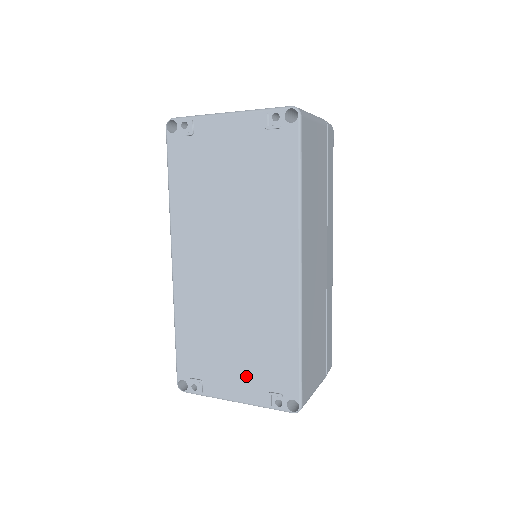
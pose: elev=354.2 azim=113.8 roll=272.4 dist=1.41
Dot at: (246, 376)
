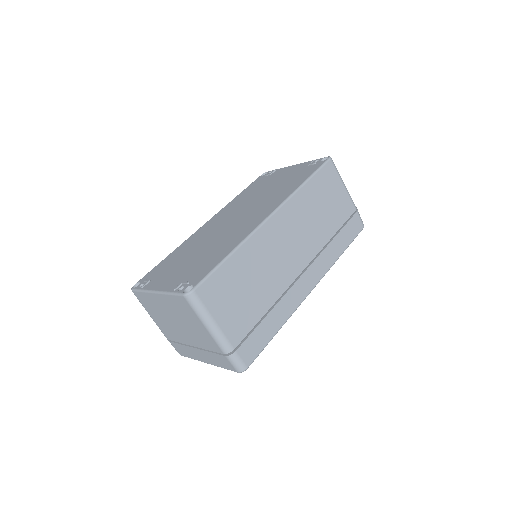
Dot at: (179, 275)
